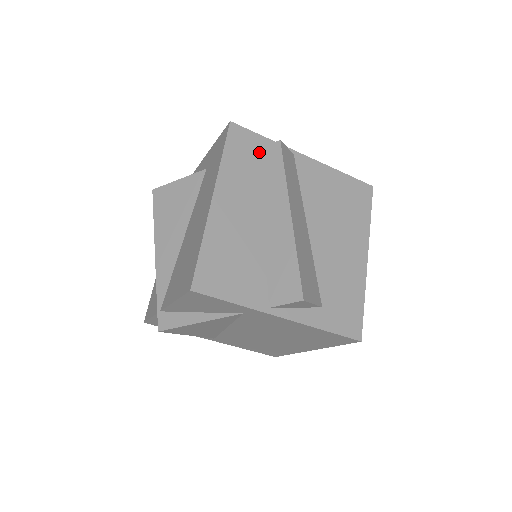
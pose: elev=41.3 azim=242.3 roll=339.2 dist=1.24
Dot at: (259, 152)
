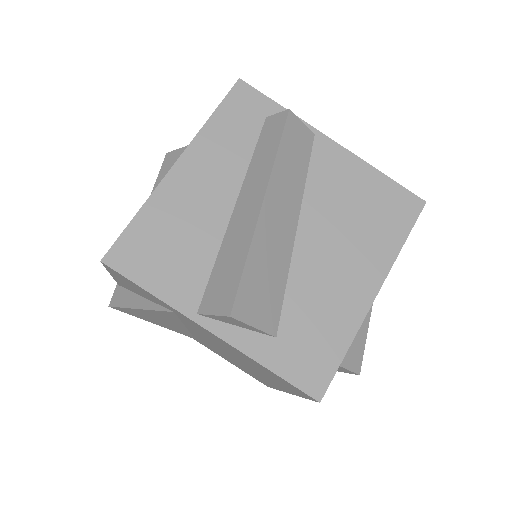
Dot at: (264, 122)
